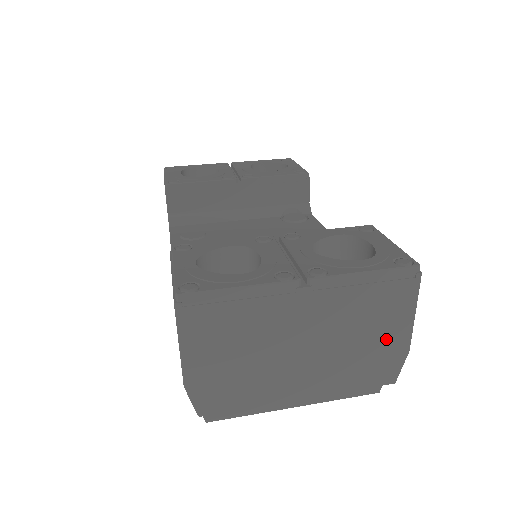
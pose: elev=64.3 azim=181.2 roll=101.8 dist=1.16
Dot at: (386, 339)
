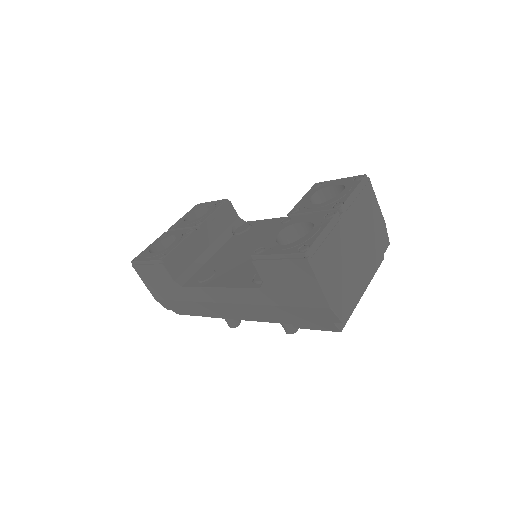
Dot at: (376, 221)
